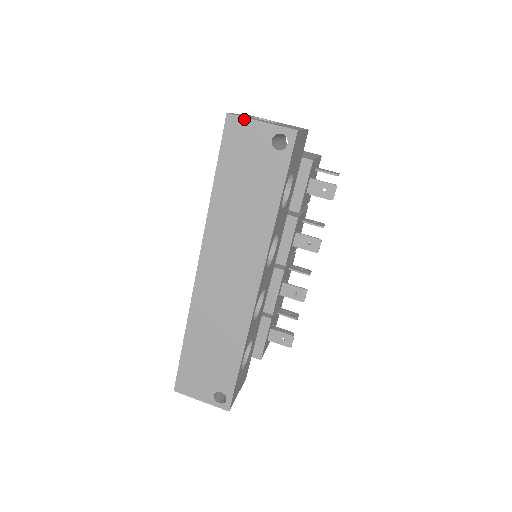
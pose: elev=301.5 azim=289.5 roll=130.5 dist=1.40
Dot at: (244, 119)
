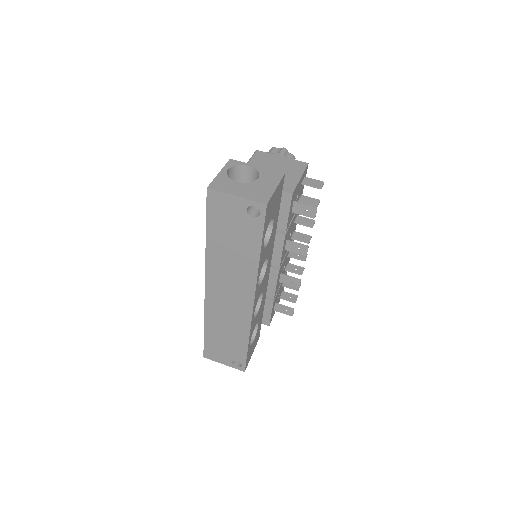
Dot at: (222, 193)
